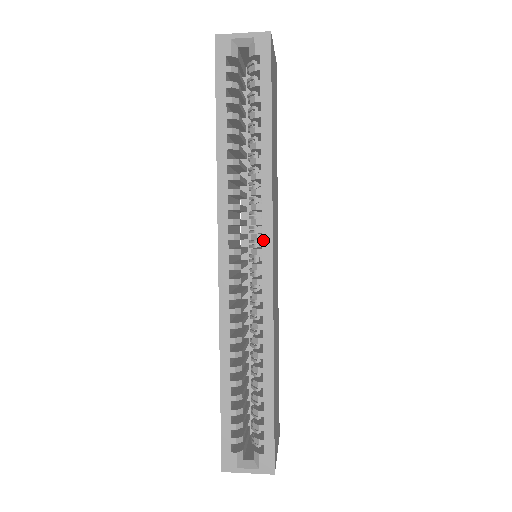
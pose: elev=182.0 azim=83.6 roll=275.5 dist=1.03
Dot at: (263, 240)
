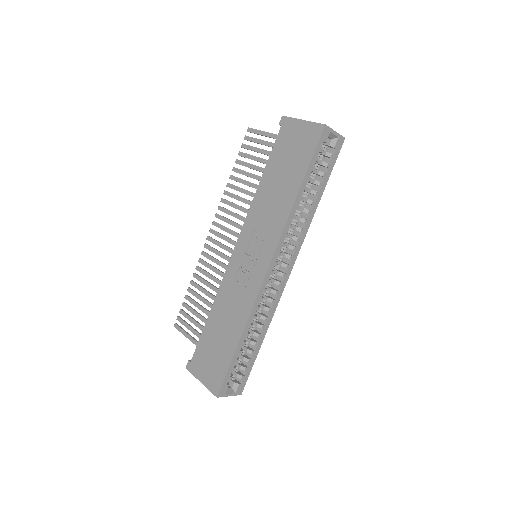
Dot at: (292, 260)
